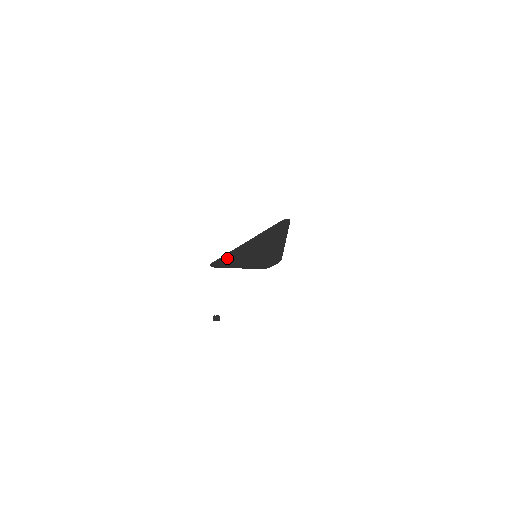
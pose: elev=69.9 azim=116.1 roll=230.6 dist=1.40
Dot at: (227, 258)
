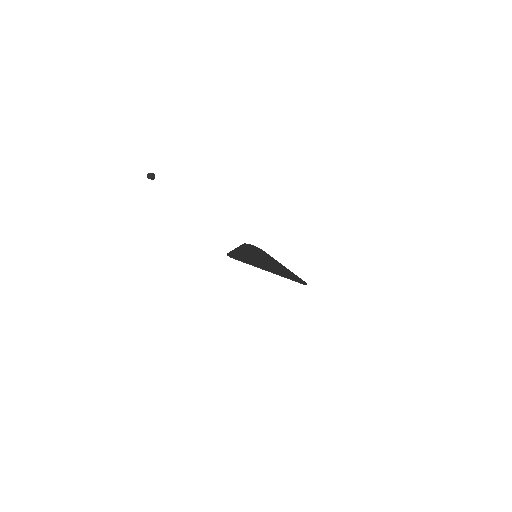
Dot at: (243, 260)
